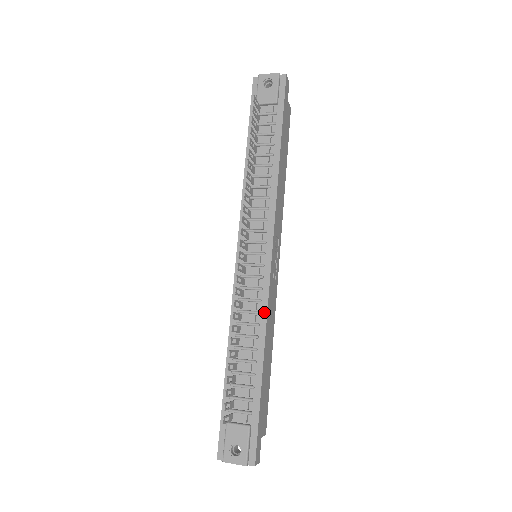
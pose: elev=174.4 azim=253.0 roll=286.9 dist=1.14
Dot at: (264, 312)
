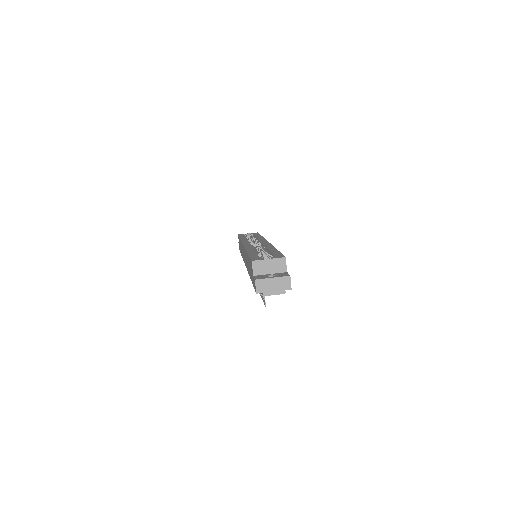
Dot at: occluded
